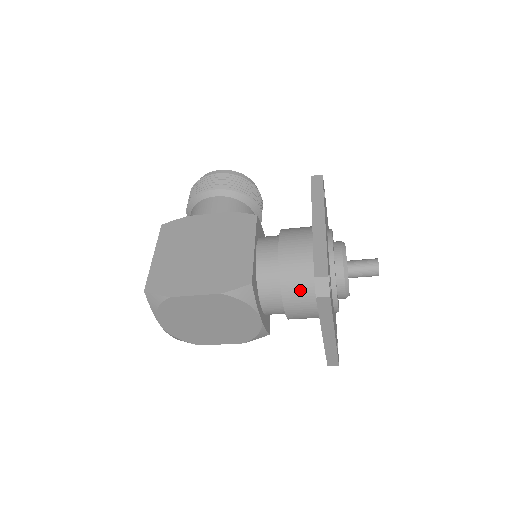
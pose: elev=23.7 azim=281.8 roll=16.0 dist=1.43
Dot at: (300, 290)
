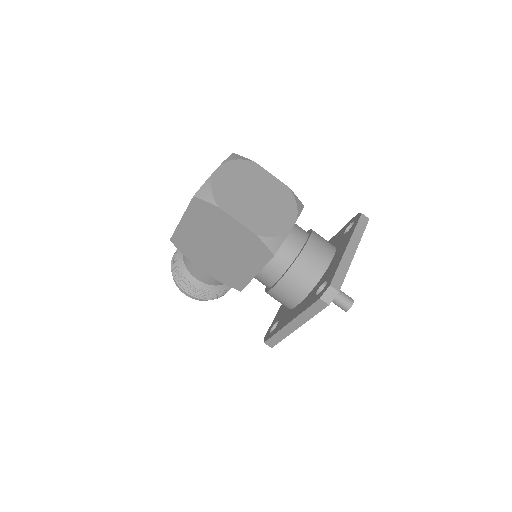
Dot at: (324, 239)
